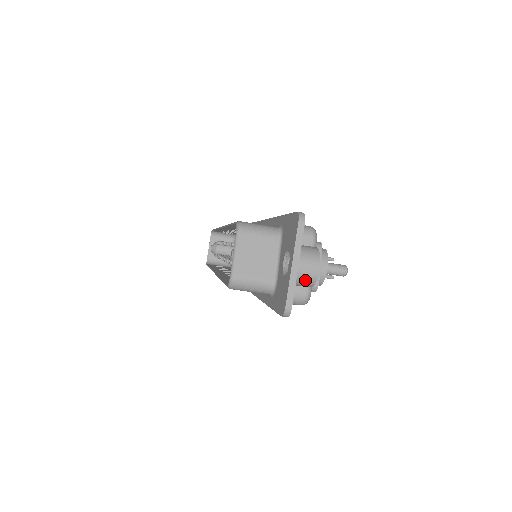
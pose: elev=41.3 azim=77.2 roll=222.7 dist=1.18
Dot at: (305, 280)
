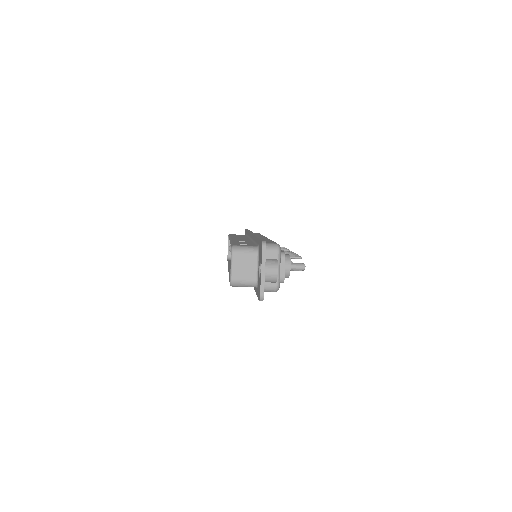
Dot at: (271, 279)
